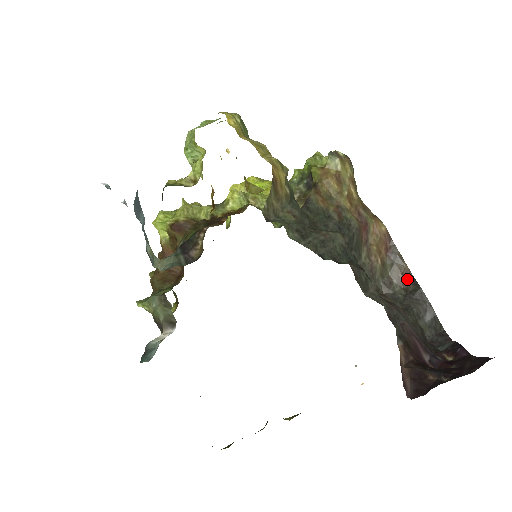
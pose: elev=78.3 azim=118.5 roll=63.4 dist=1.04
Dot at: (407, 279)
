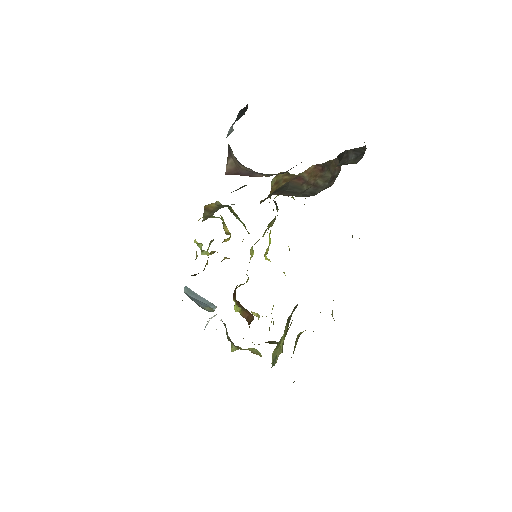
Dot at: (338, 163)
